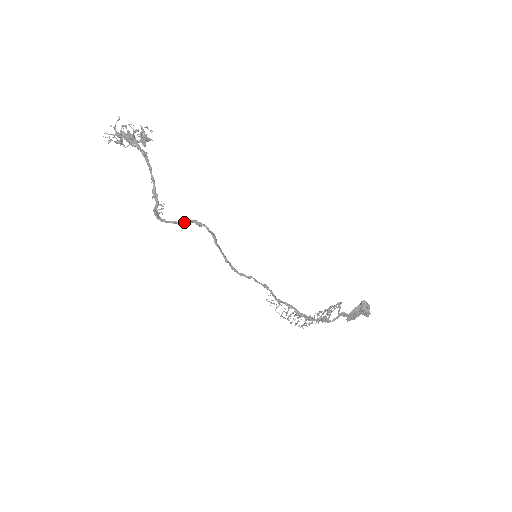
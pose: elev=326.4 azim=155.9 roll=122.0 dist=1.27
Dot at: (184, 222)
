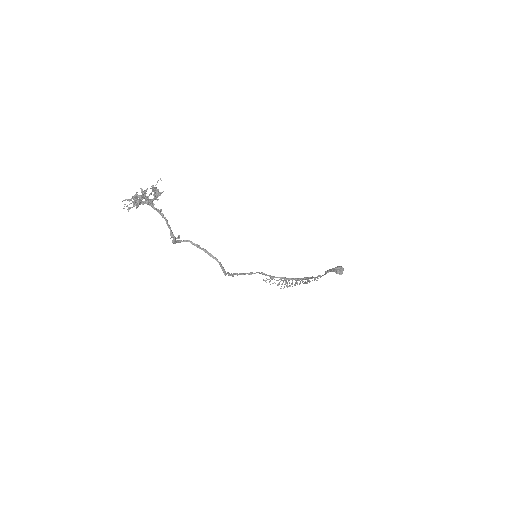
Dot at: occluded
